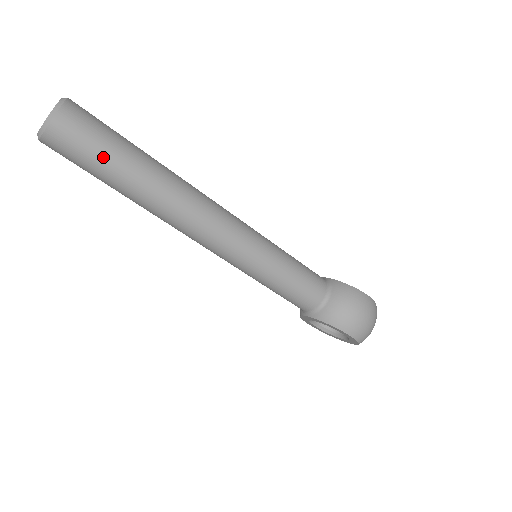
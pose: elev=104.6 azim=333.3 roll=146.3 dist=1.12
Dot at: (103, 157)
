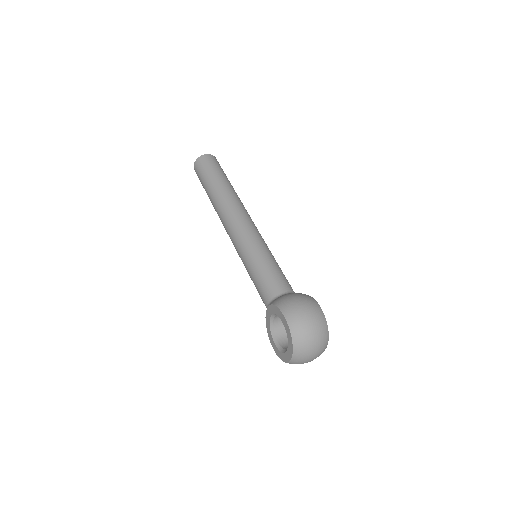
Dot at: (211, 172)
